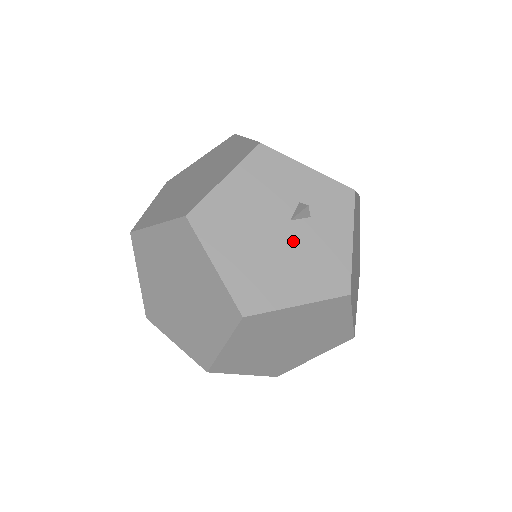
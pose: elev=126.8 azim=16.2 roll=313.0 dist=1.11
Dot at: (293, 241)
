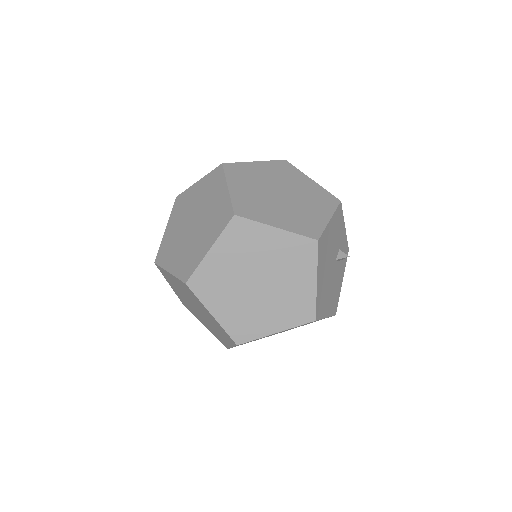
Dot at: (334, 274)
